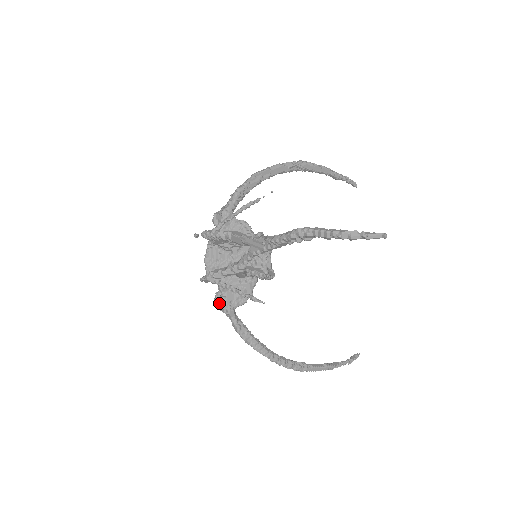
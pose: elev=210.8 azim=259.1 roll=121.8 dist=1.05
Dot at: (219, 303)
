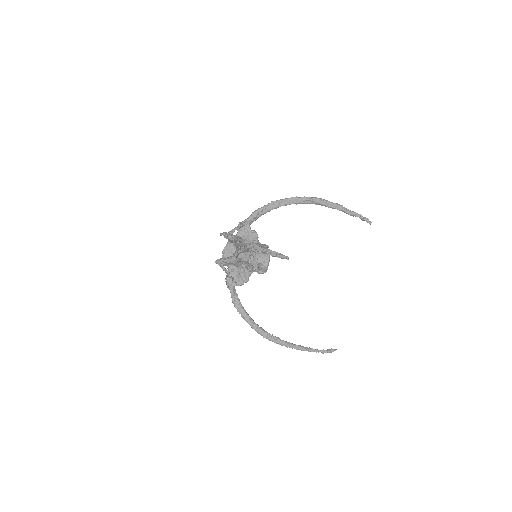
Dot at: (226, 280)
